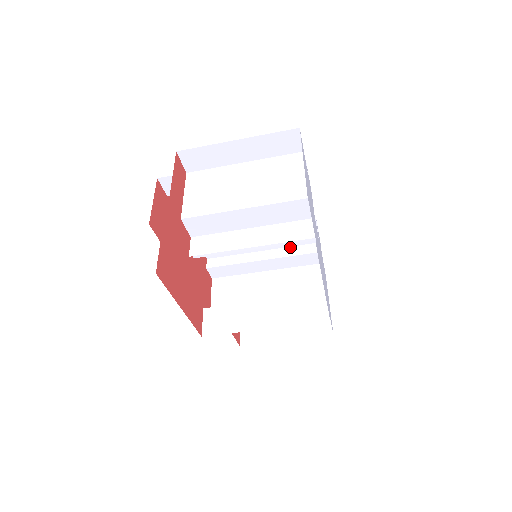
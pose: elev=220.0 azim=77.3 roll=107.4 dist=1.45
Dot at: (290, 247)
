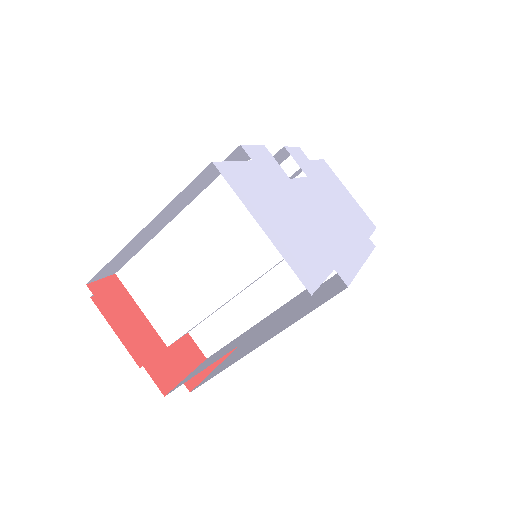
Dot at: occluded
